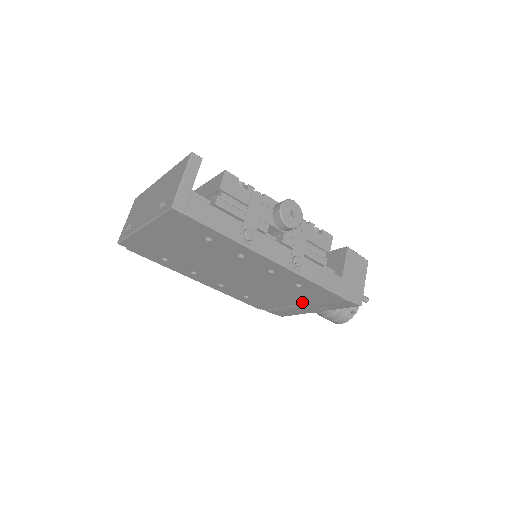
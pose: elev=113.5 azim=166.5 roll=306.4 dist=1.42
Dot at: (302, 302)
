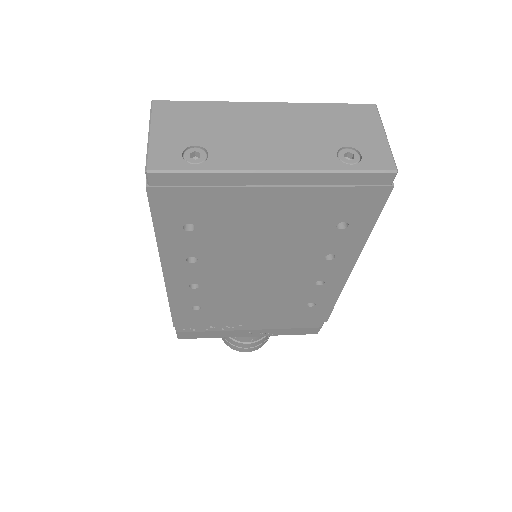
Dot at: (265, 323)
